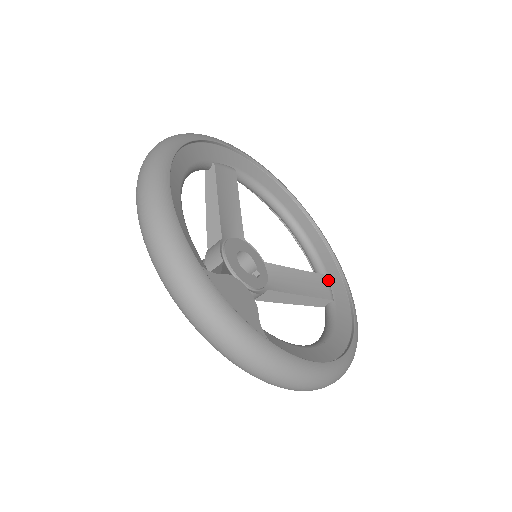
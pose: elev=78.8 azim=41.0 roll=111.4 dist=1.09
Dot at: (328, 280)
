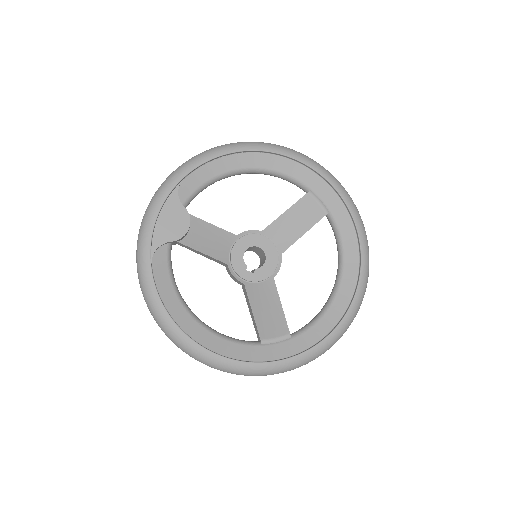
Dot at: (286, 338)
